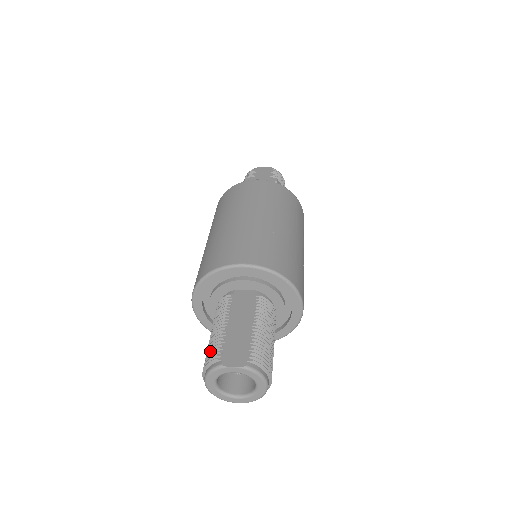
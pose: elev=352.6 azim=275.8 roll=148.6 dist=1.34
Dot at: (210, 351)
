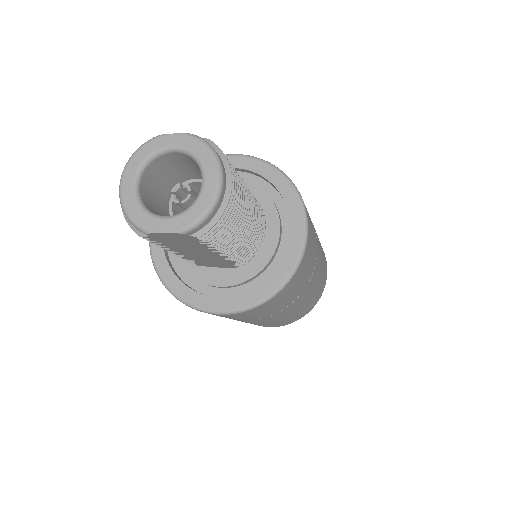
Dot at: occluded
